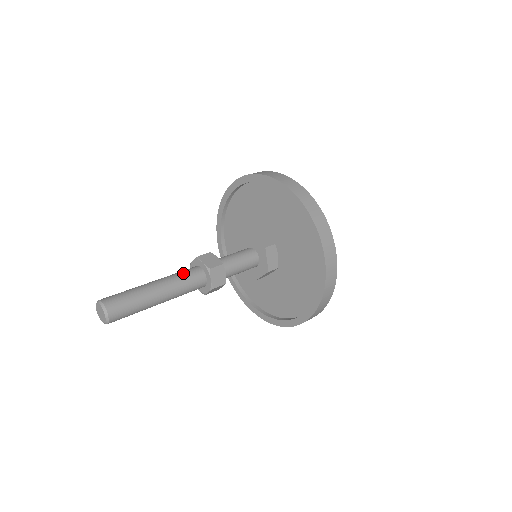
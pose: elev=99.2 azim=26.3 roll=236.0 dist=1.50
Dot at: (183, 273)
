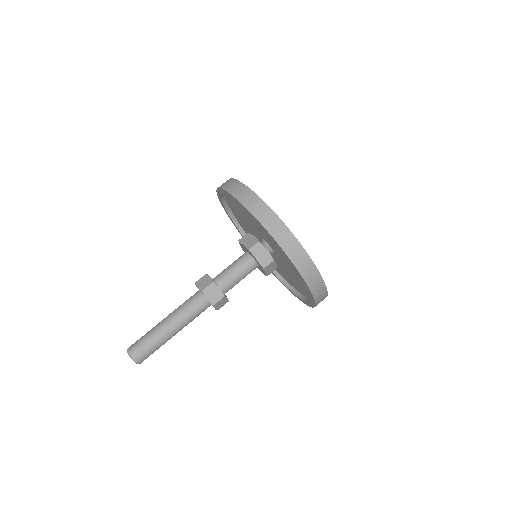
Dot at: (191, 309)
